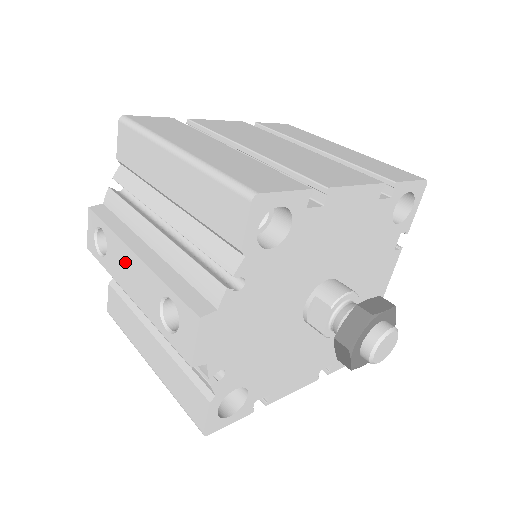
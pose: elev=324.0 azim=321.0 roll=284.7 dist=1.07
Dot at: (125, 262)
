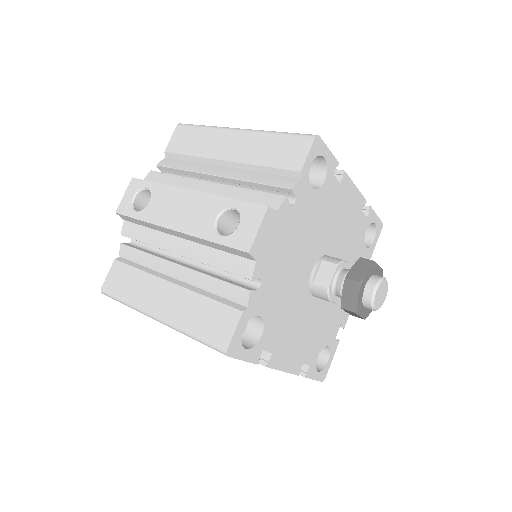
Dot at: (175, 202)
